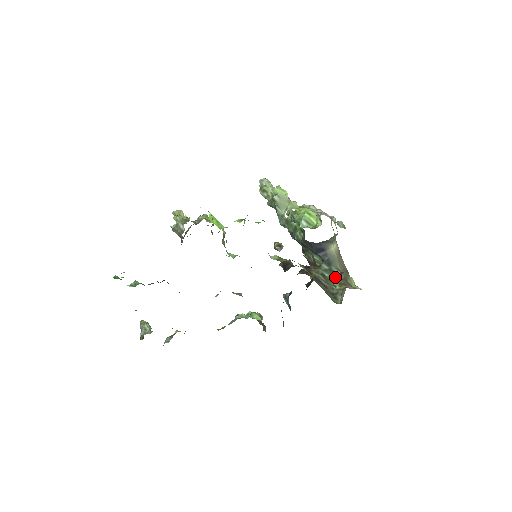
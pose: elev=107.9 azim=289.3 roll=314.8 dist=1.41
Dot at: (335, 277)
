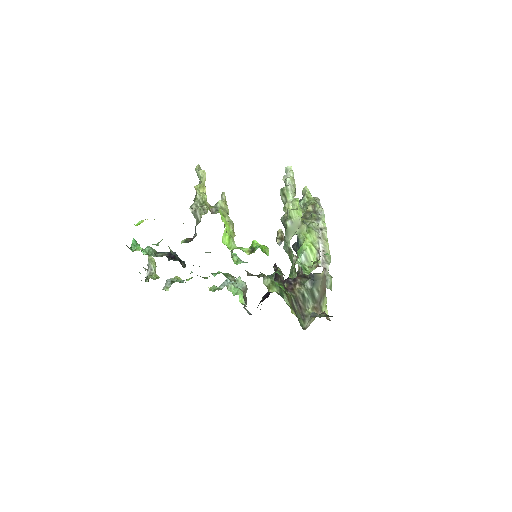
Dot at: (312, 299)
